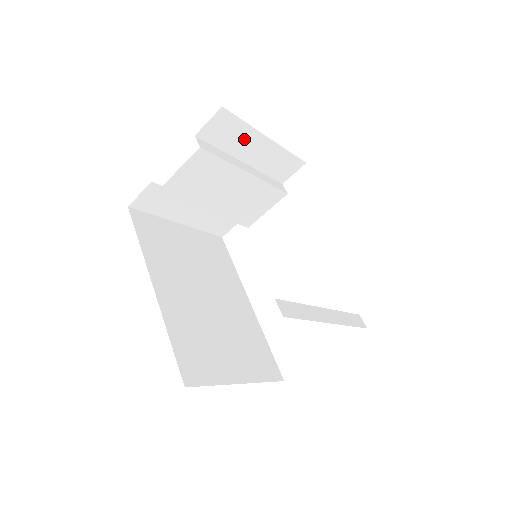
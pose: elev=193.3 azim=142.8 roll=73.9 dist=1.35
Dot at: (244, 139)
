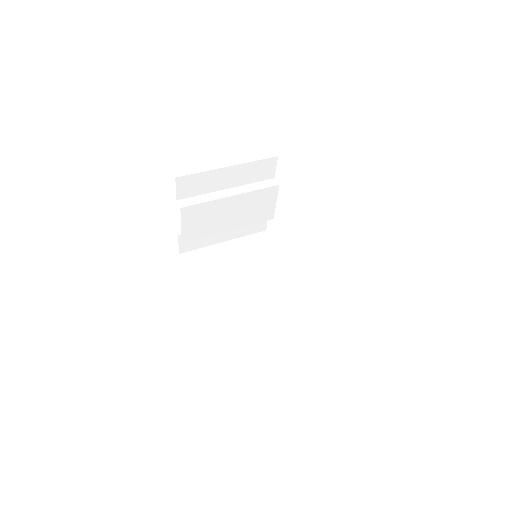
Dot at: (211, 179)
